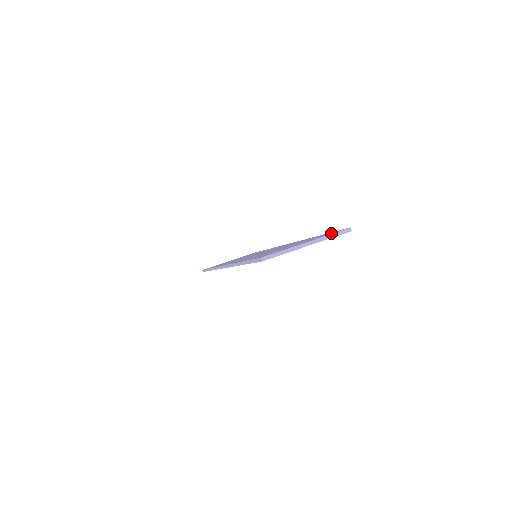
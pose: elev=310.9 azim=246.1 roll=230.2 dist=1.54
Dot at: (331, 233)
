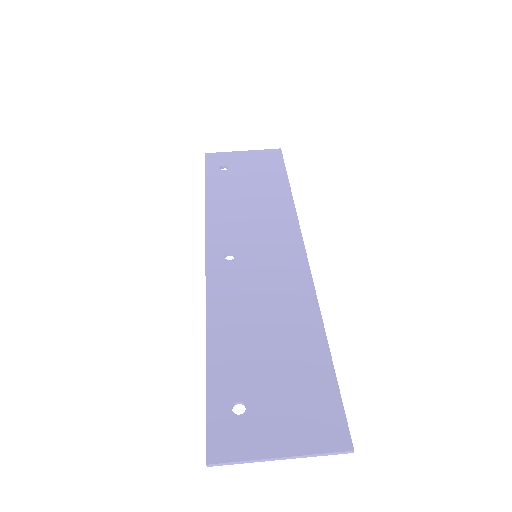
Dot at: (325, 440)
